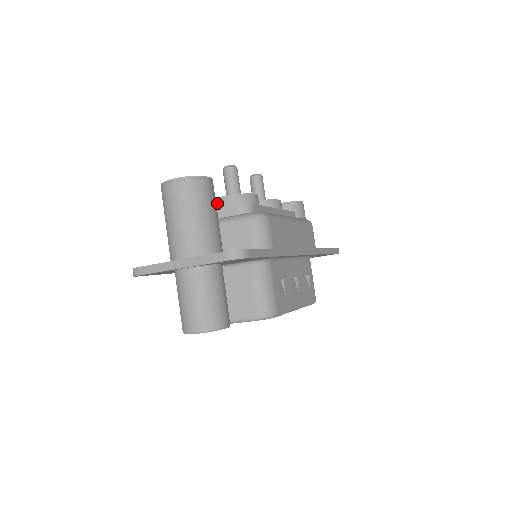
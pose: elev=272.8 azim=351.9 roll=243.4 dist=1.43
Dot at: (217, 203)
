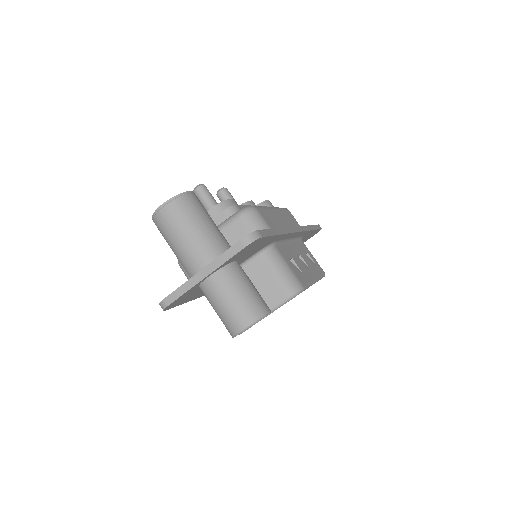
Dot at: occluded
